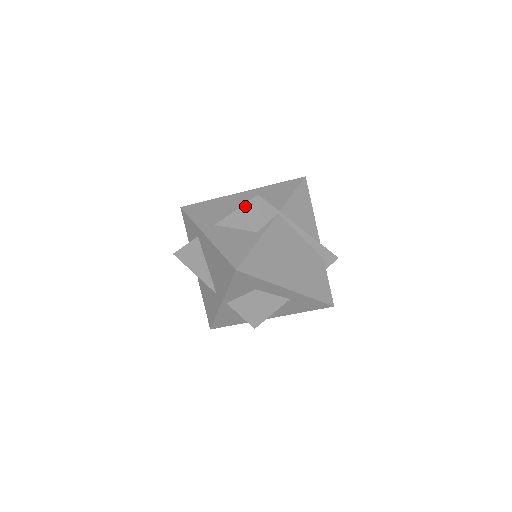
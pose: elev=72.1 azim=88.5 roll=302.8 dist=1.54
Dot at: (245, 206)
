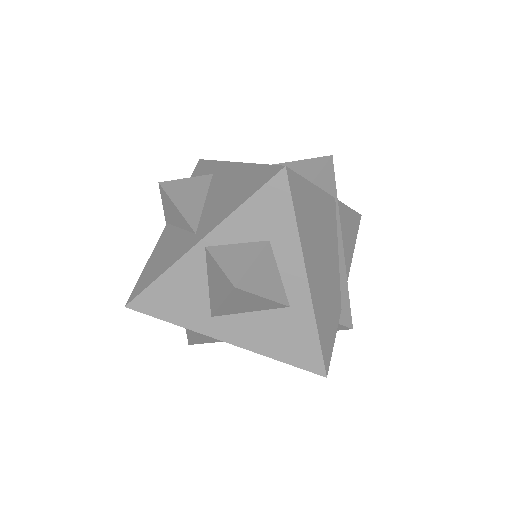
Dot at: (307, 161)
